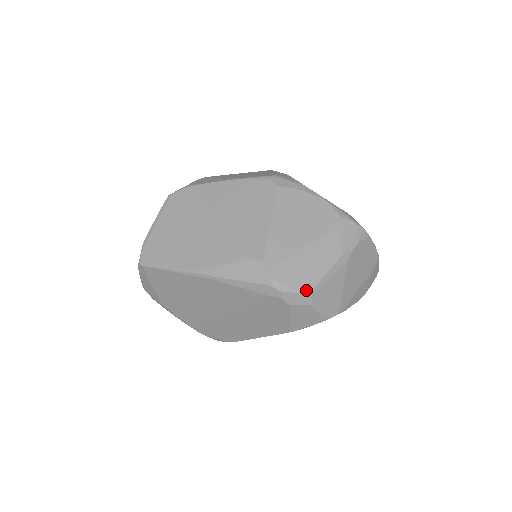
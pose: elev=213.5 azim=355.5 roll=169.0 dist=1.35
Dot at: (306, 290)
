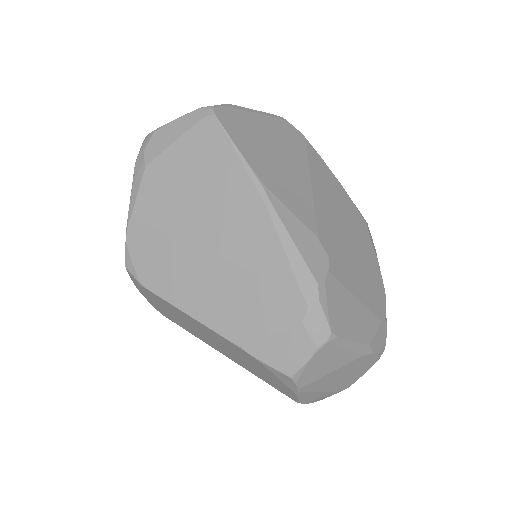
Dot at: (334, 329)
